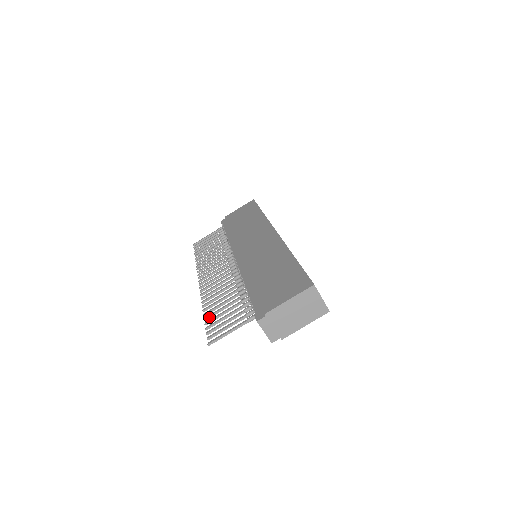
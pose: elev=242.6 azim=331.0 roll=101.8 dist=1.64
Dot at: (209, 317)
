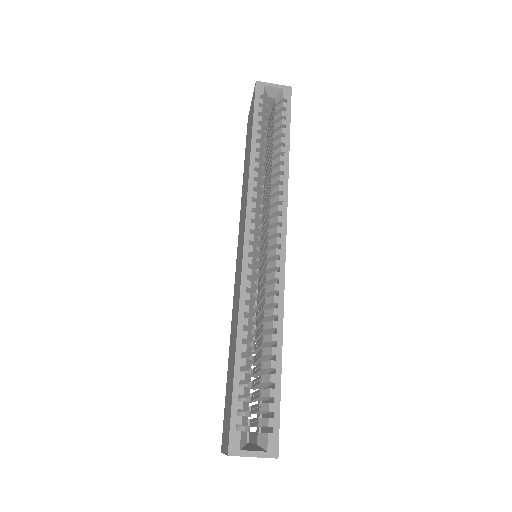
Dot at: occluded
